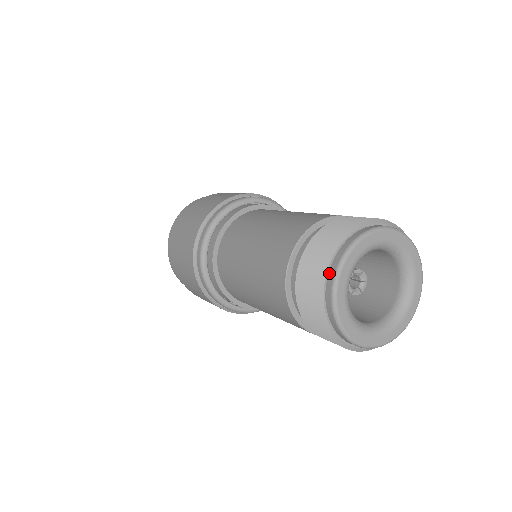
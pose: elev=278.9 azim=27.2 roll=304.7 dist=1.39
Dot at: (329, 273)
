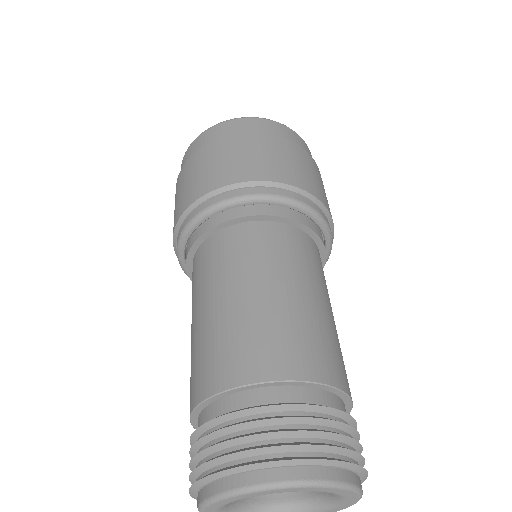
Dot at: (251, 473)
